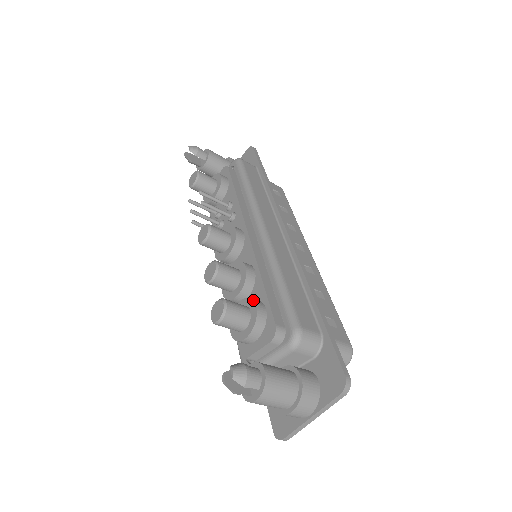
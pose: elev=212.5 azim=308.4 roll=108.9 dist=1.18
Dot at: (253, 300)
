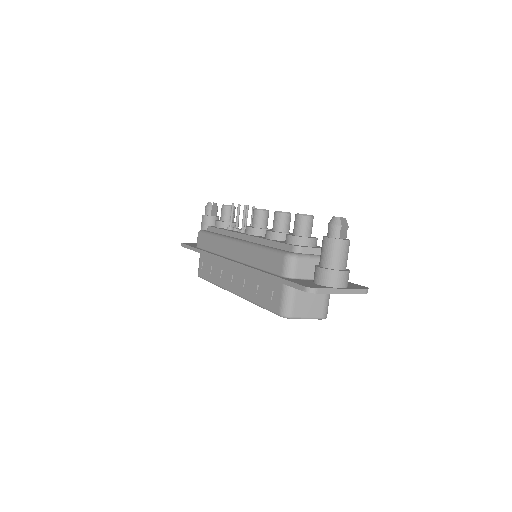
Dot at: occluded
